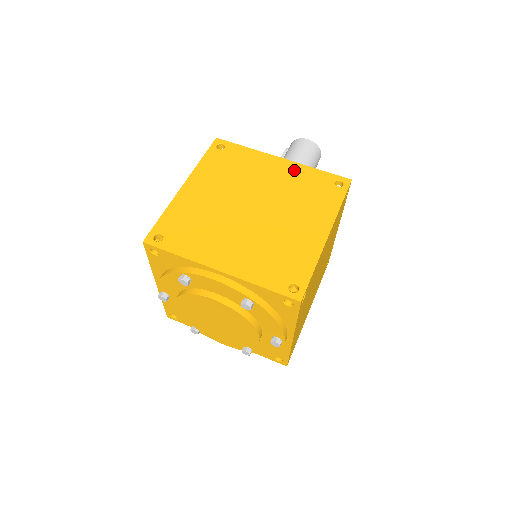
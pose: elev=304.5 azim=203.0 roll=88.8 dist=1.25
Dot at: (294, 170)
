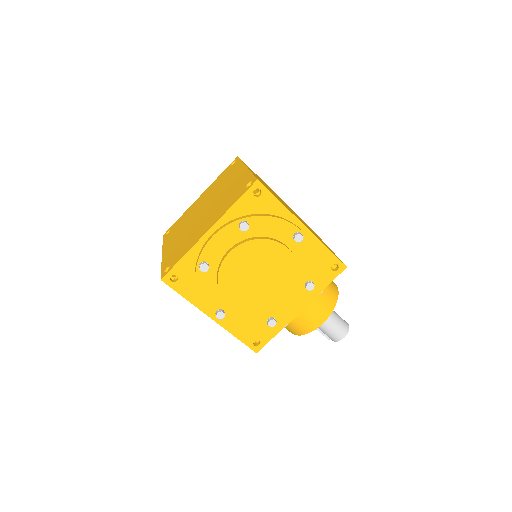
Dot at: (209, 189)
